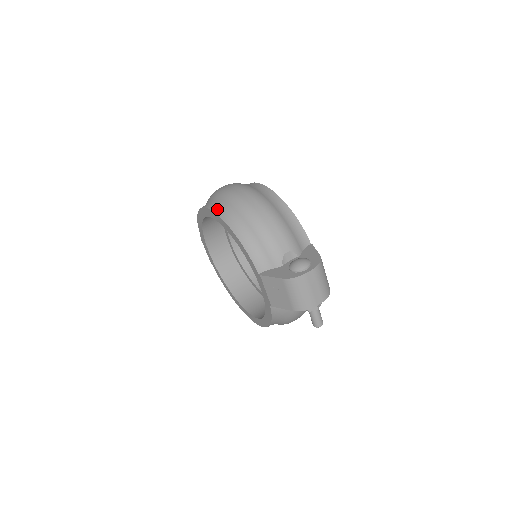
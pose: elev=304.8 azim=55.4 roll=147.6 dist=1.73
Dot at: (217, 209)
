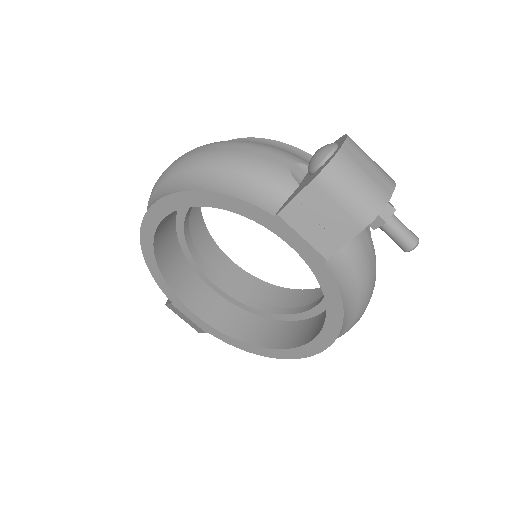
Dot at: (159, 197)
